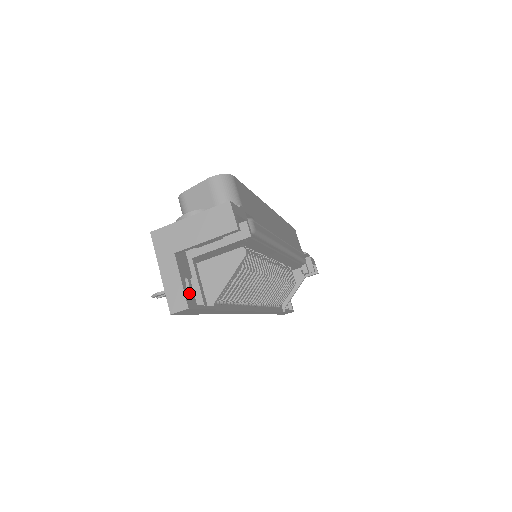
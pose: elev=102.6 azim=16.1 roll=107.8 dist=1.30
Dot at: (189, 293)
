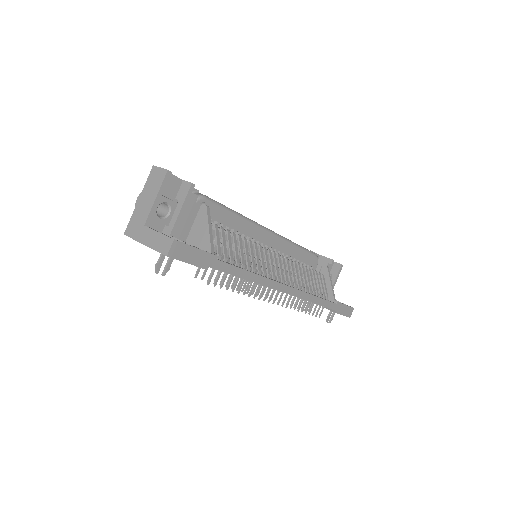
Dot at: occluded
